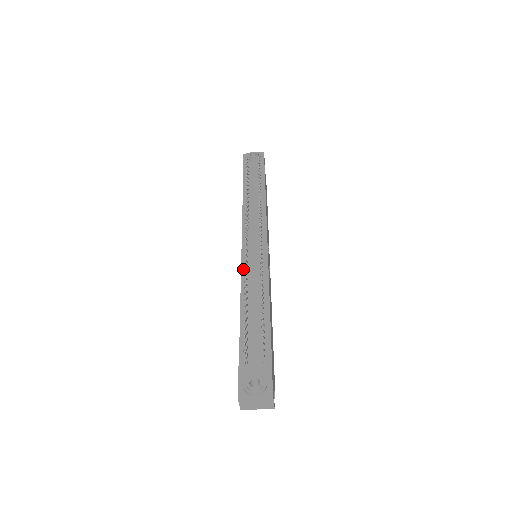
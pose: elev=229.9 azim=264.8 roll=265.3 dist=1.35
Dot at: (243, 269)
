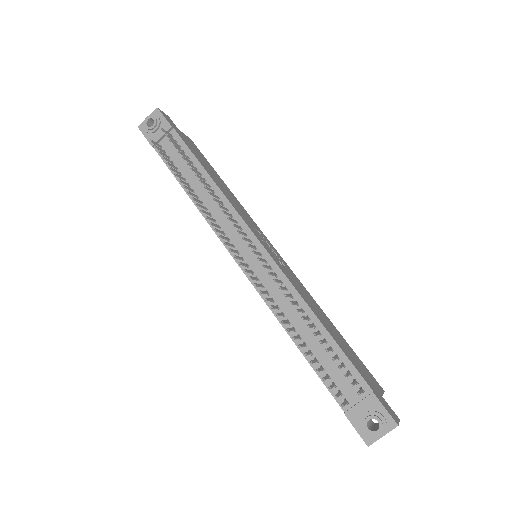
Dot at: (262, 294)
